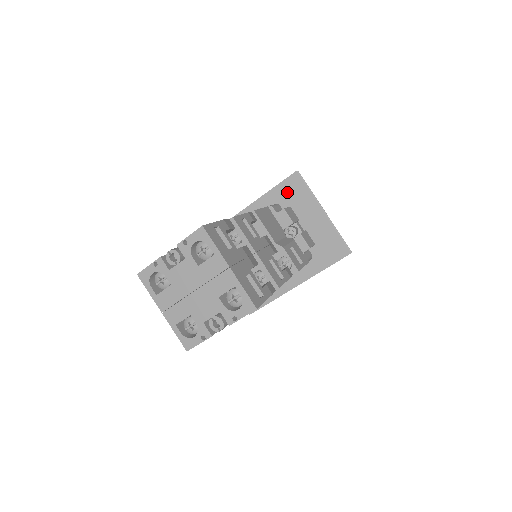
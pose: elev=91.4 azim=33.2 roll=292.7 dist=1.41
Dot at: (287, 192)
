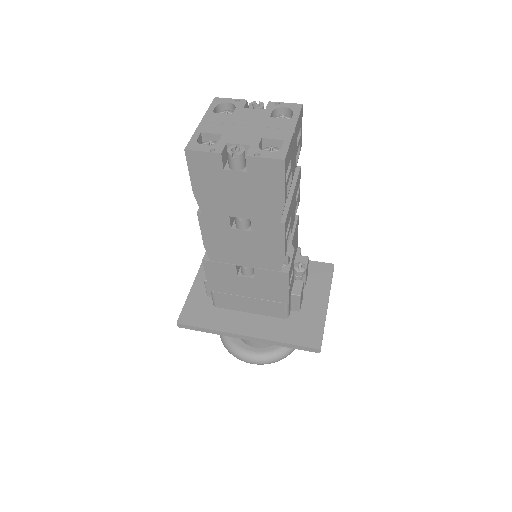
Dot at: (312, 270)
